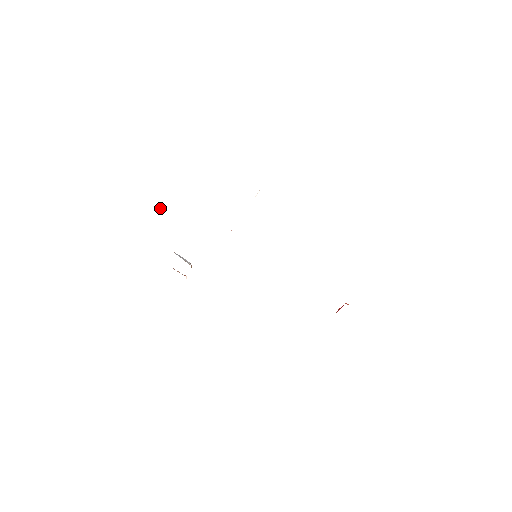
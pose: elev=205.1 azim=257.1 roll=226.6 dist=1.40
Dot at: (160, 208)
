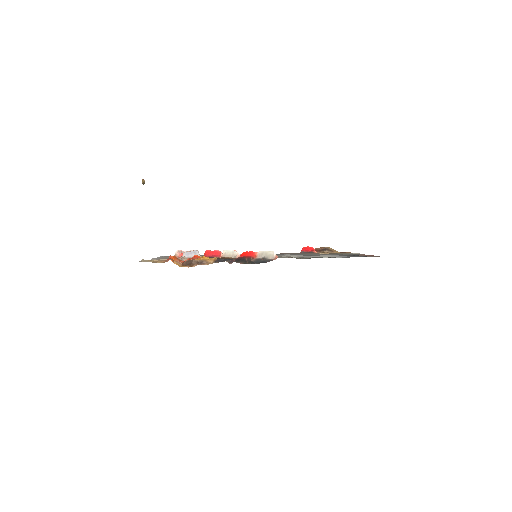
Dot at: (144, 181)
